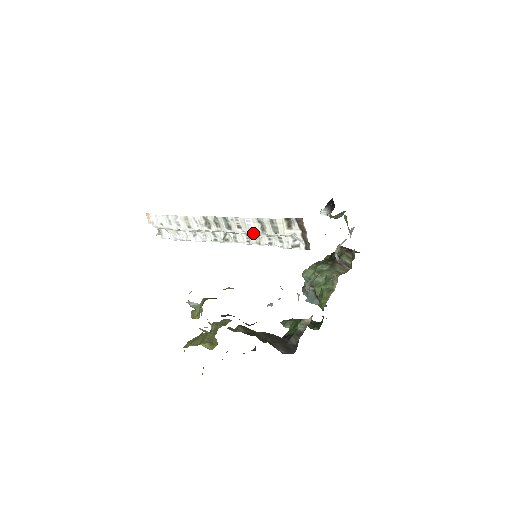
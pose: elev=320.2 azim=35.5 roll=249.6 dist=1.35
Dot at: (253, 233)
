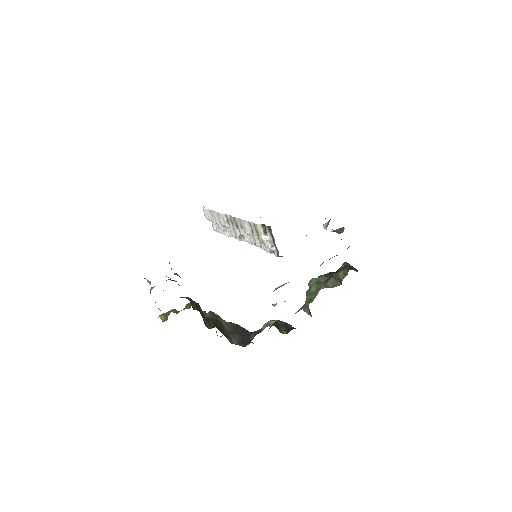
Dot at: occluded
